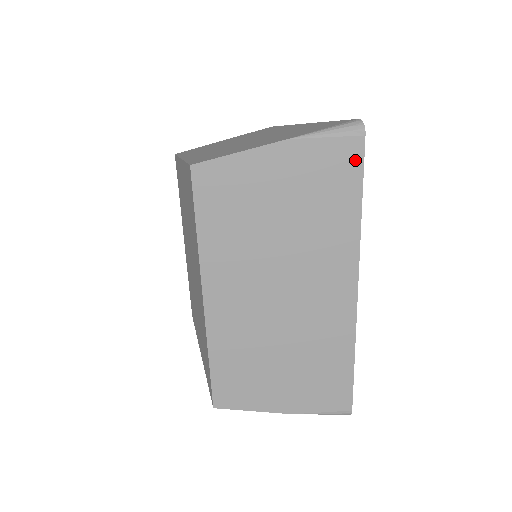
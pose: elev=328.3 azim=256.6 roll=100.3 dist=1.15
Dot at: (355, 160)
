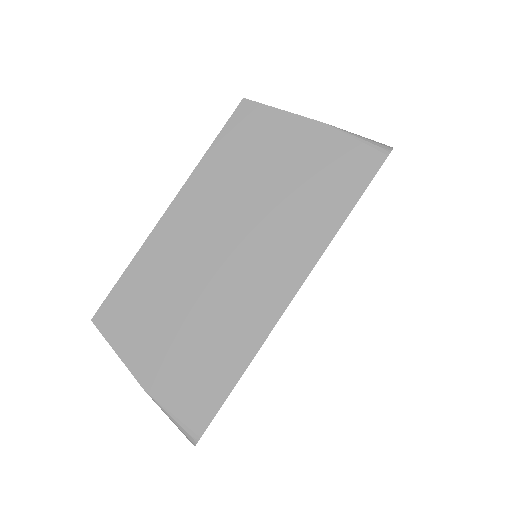
Dot at: occluded
